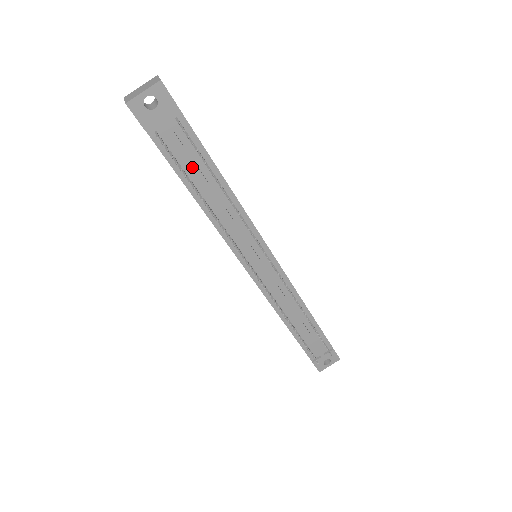
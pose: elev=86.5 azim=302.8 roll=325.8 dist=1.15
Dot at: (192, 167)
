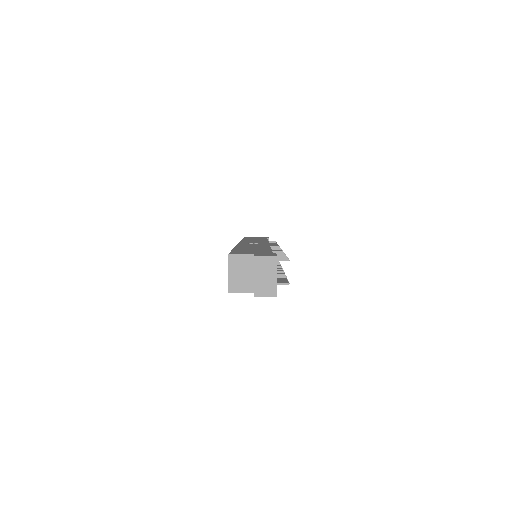
Dot at: occluded
